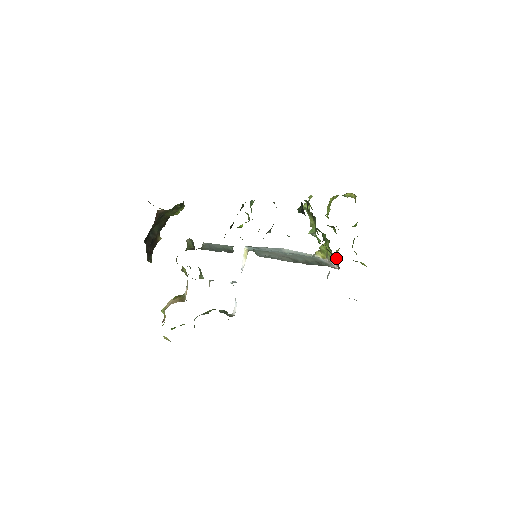
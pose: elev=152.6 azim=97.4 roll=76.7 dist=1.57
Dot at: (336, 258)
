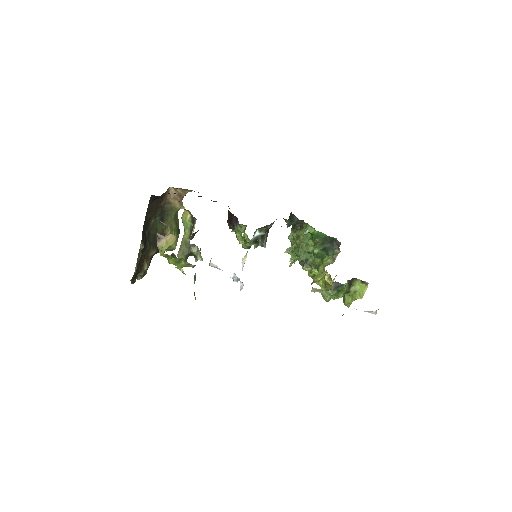
Dot at: (334, 243)
